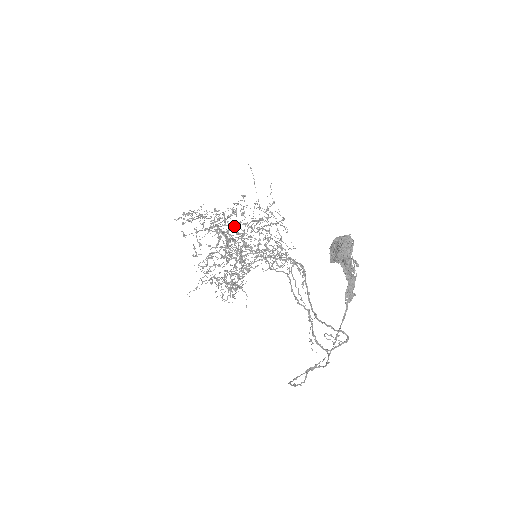
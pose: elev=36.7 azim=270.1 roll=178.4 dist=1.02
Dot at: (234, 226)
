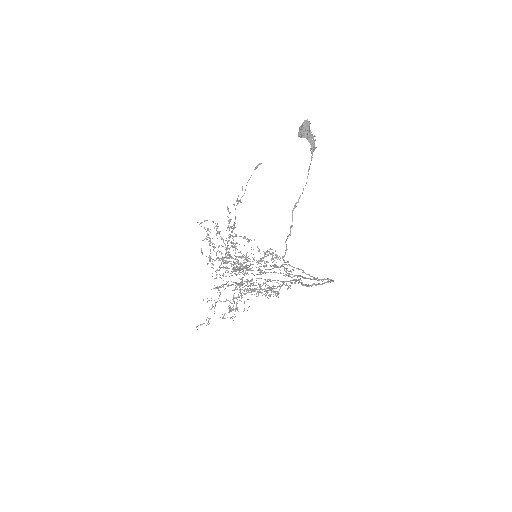
Dot at: (239, 263)
